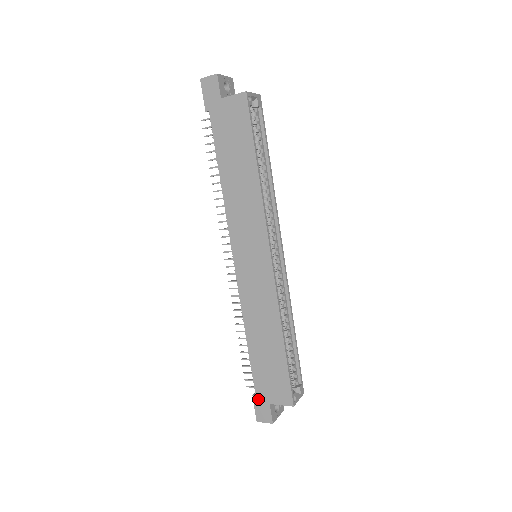
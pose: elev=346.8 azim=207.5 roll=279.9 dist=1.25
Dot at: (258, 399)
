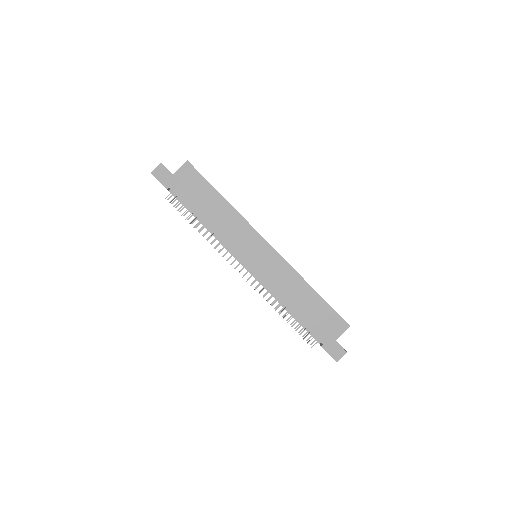
Dot at: (326, 345)
